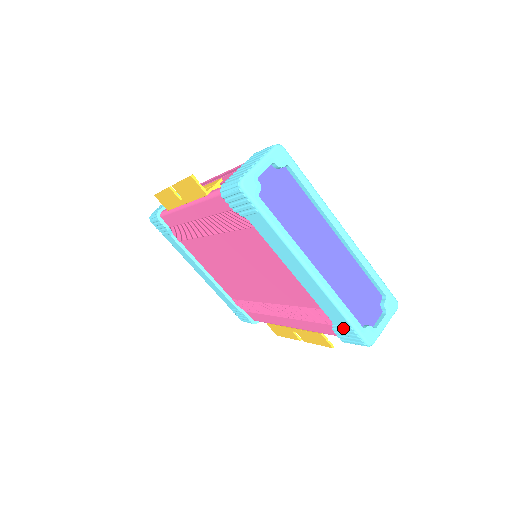
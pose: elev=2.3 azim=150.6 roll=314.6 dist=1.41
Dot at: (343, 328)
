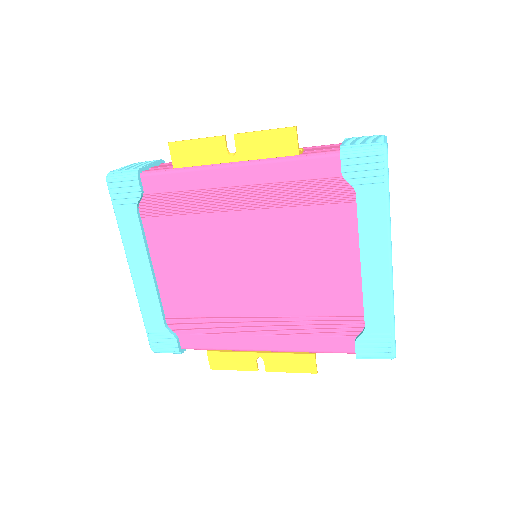
Dot at: (378, 336)
